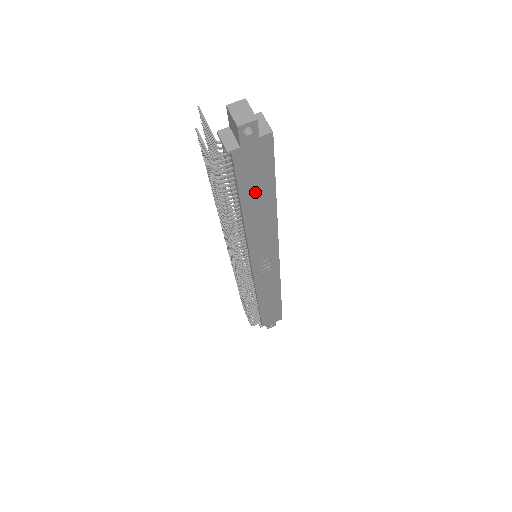
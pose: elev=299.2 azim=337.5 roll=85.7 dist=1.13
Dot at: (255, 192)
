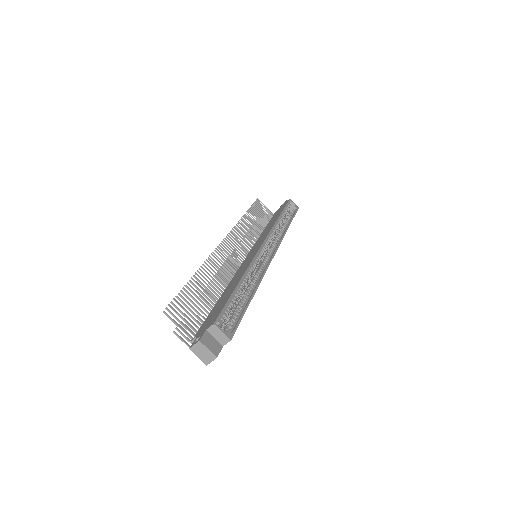
Dot at: occluded
